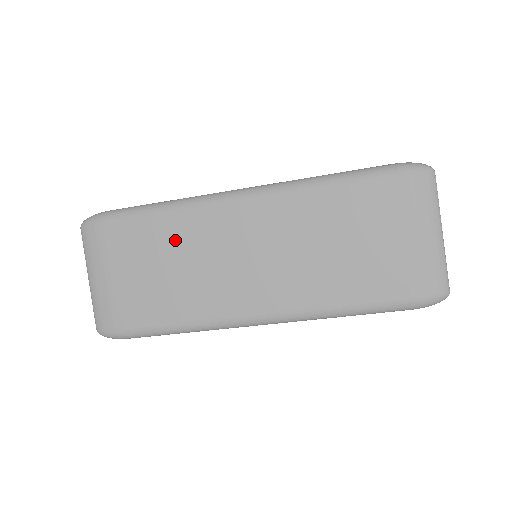
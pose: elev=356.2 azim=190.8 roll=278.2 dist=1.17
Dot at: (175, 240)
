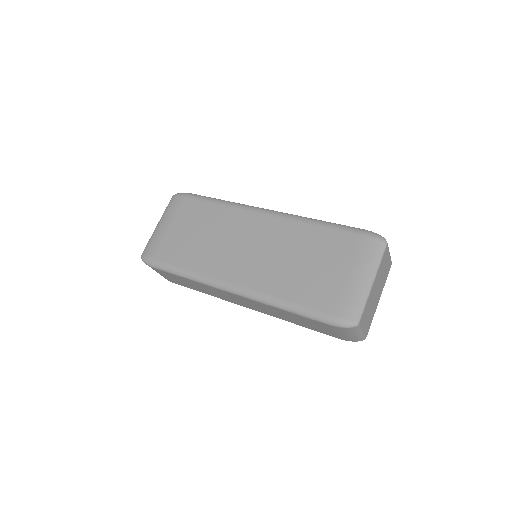
Dot at: (215, 221)
